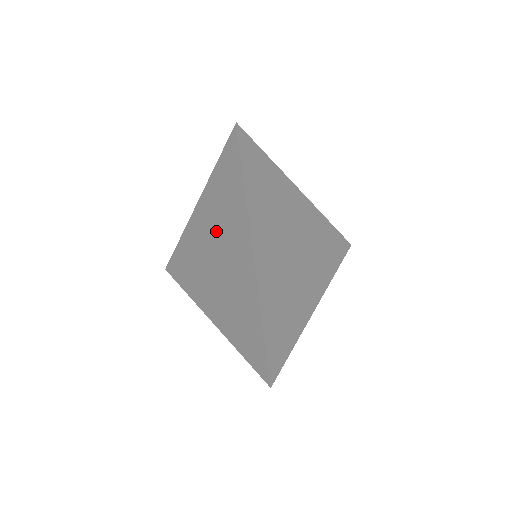
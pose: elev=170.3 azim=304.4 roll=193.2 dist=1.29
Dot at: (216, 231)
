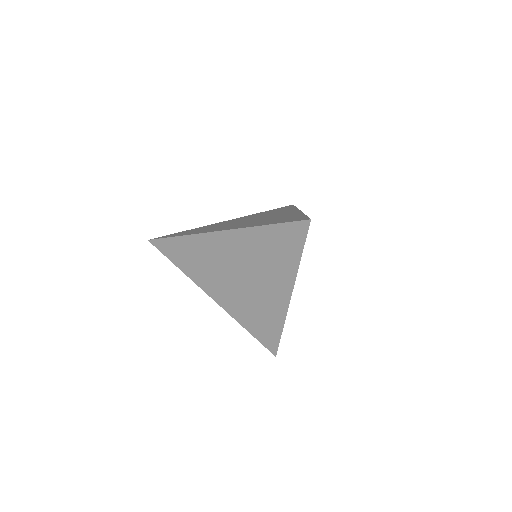
Dot at: (248, 262)
